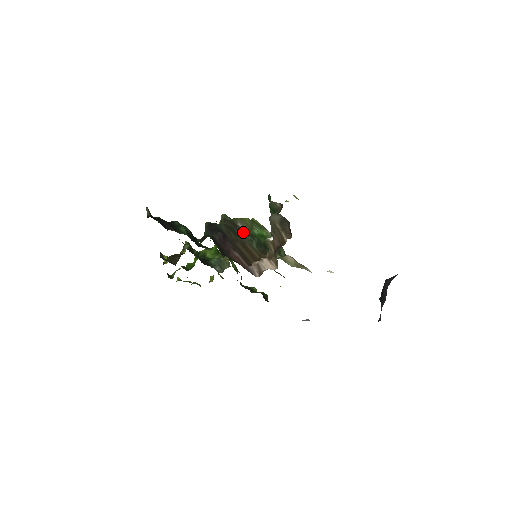
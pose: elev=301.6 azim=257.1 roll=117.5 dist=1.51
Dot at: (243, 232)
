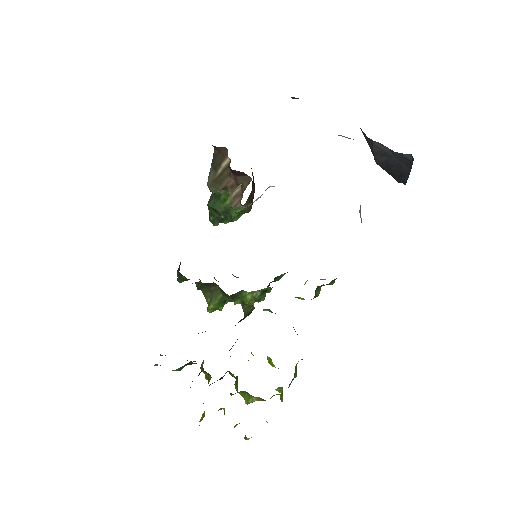
Dot at: occluded
